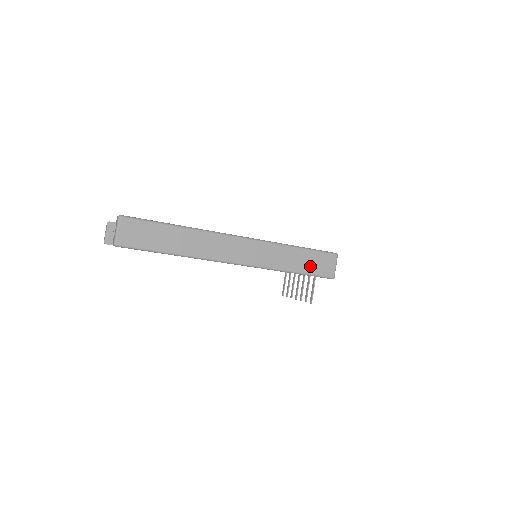
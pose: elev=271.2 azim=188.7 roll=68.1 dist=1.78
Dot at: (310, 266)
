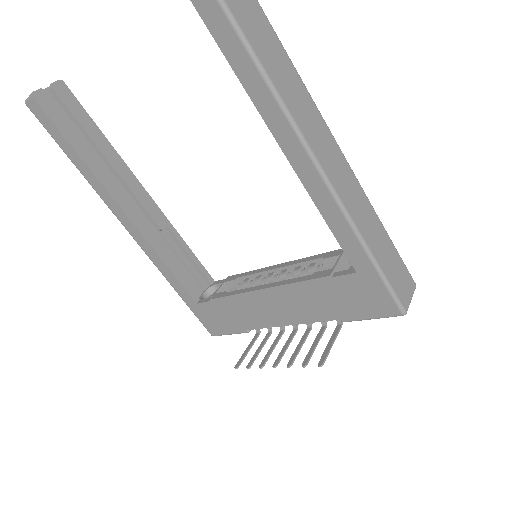
Dot at: (387, 264)
